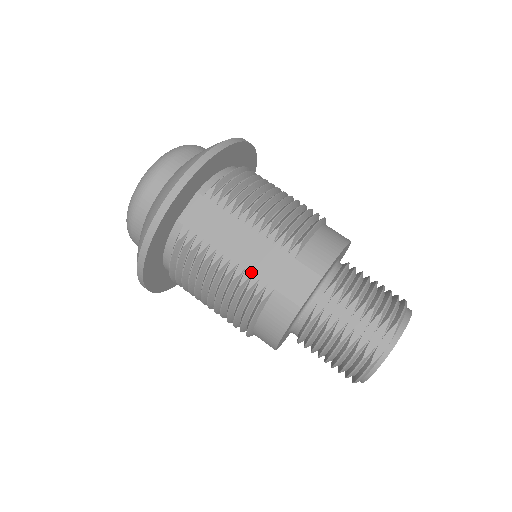
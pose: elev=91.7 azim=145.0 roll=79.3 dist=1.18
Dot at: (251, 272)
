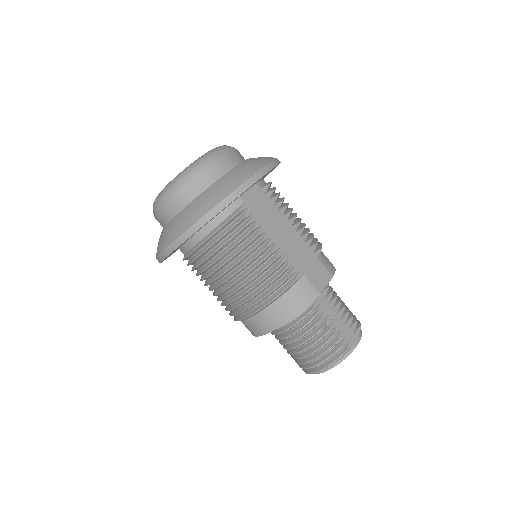
Dot at: (290, 257)
